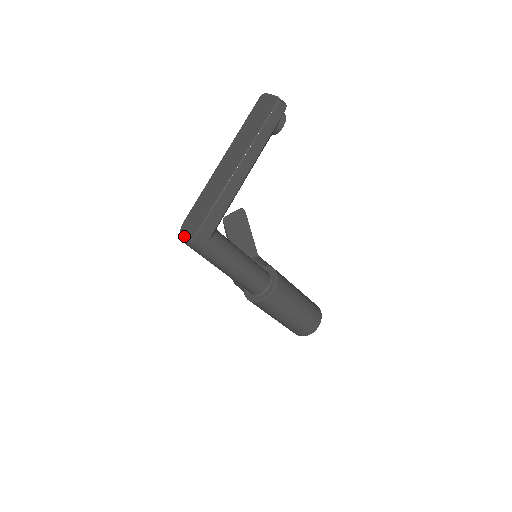
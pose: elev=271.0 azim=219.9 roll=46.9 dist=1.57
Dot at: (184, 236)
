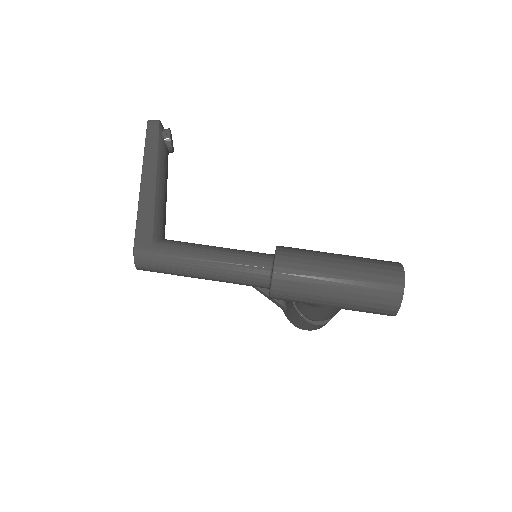
Dot at: occluded
